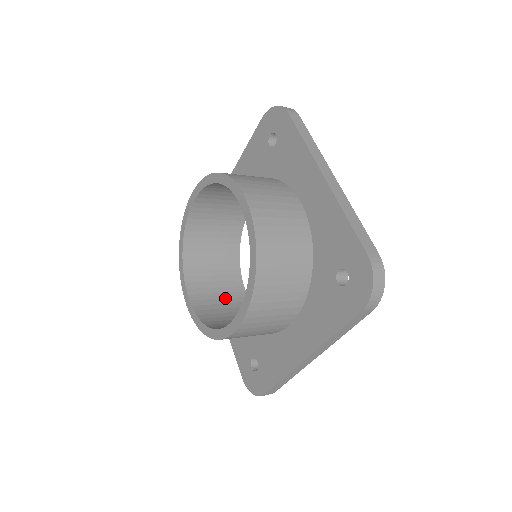
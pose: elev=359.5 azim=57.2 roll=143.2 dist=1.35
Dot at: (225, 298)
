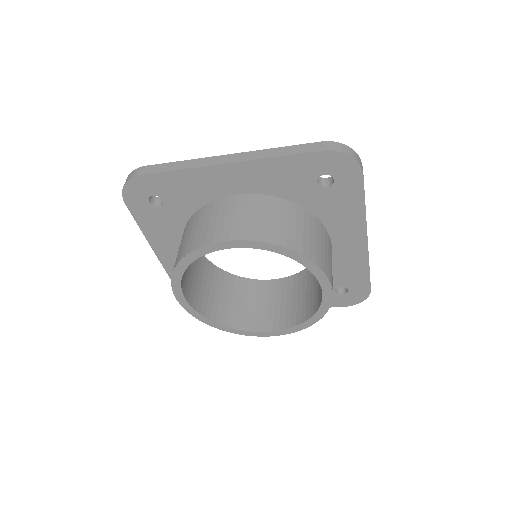
Dot at: (196, 271)
